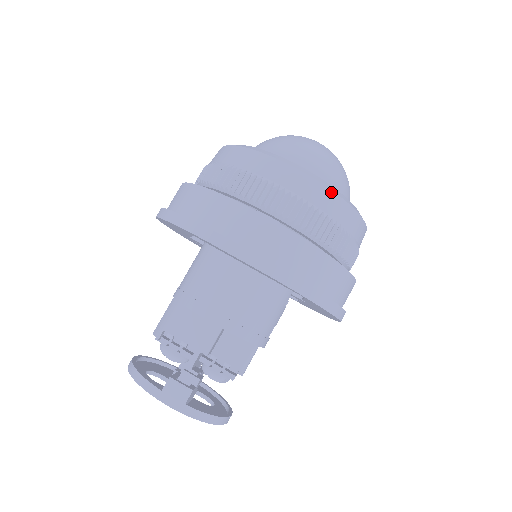
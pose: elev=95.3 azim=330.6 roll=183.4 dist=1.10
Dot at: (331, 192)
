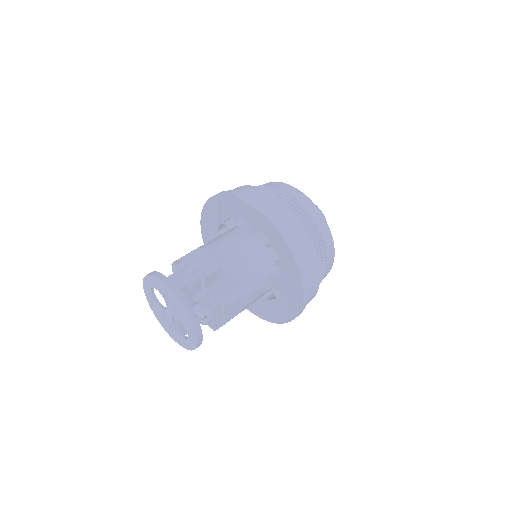
Dot at: (315, 206)
